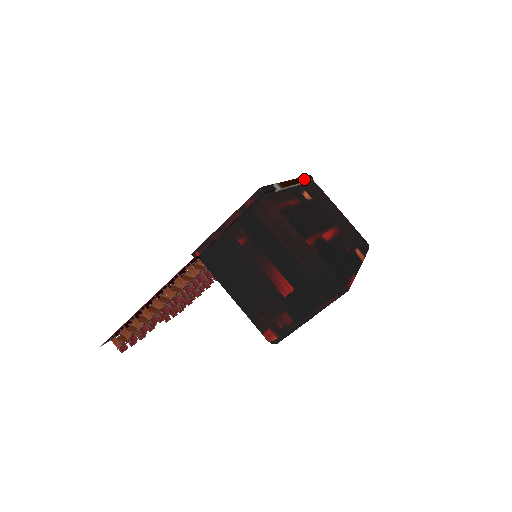
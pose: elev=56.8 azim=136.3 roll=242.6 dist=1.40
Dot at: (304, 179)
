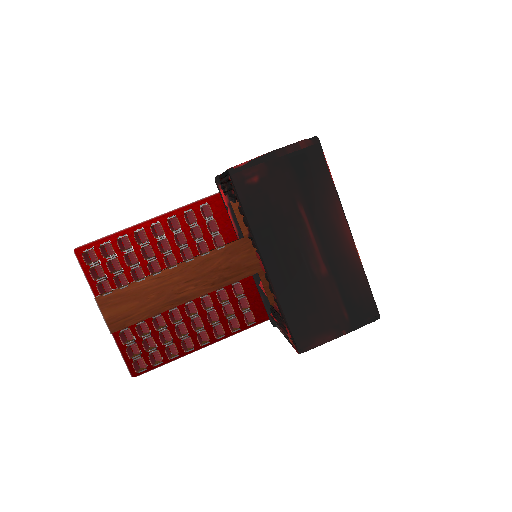
Dot at: occluded
